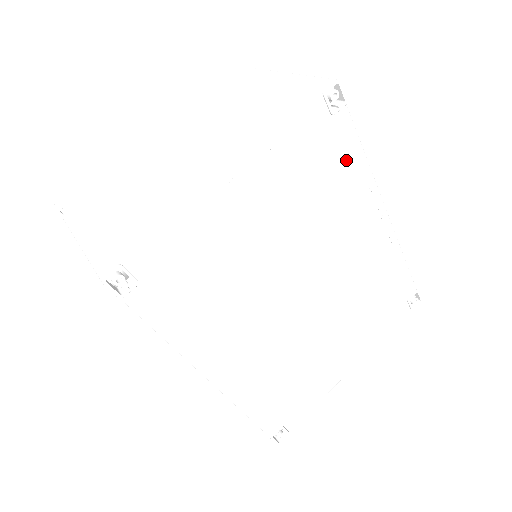
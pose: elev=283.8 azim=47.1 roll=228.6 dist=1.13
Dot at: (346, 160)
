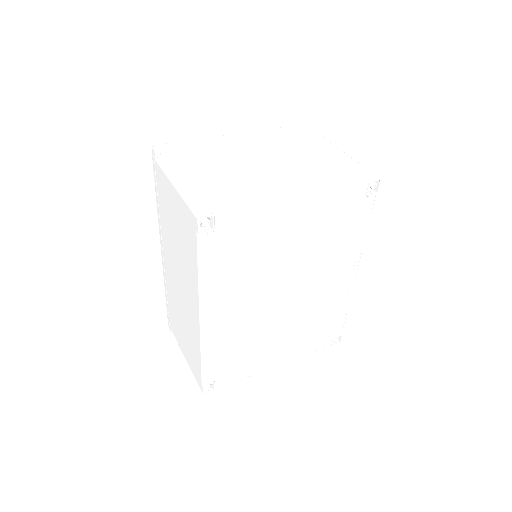
Dot at: (357, 226)
